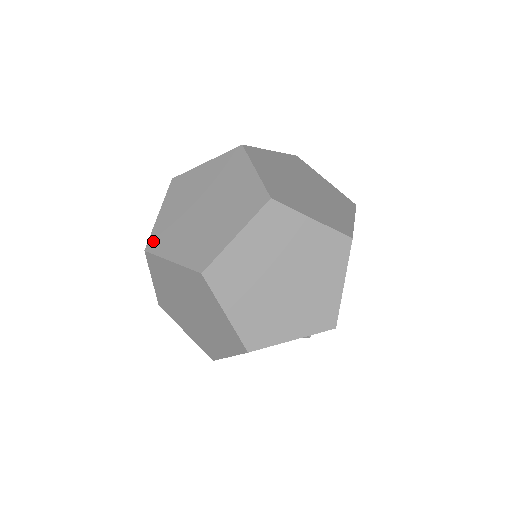
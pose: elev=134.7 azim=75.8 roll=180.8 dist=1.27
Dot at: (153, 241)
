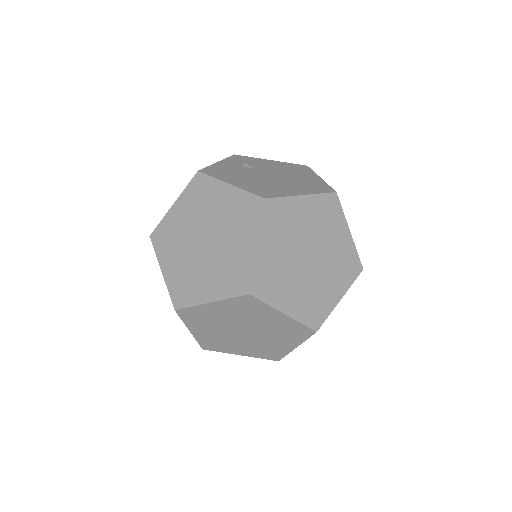
Dot at: (158, 234)
